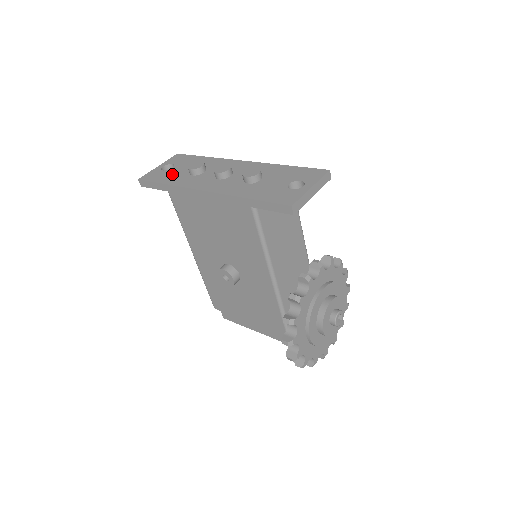
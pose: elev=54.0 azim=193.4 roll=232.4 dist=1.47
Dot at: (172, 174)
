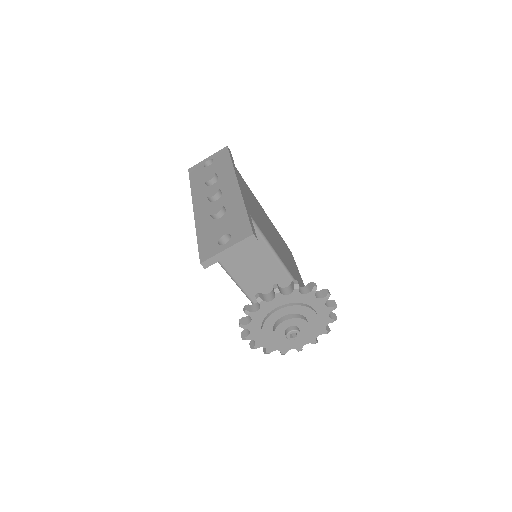
Dot at: (202, 175)
